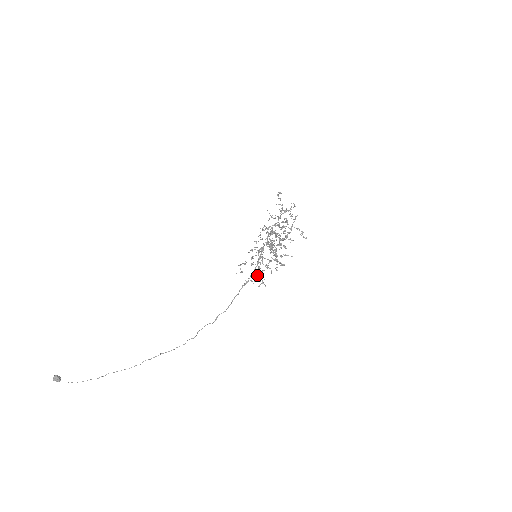
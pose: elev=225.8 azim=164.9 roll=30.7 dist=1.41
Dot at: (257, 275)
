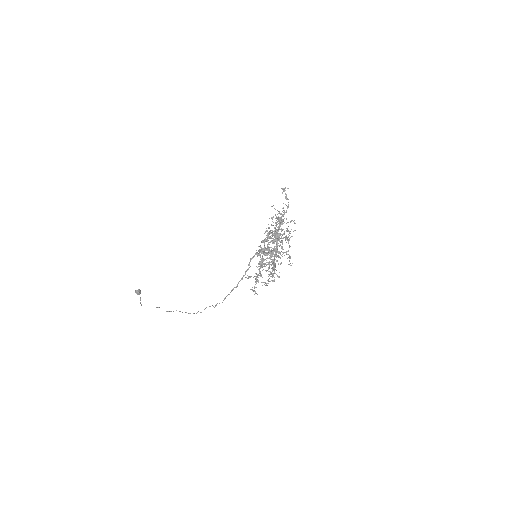
Dot at: occluded
